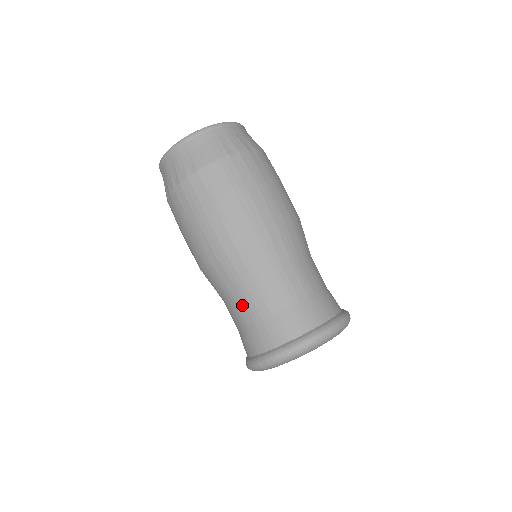
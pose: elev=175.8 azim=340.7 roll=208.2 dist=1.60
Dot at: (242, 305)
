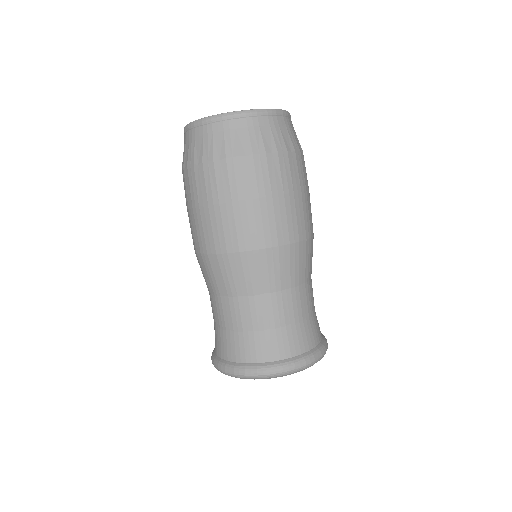
Dot at: (246, 310)
